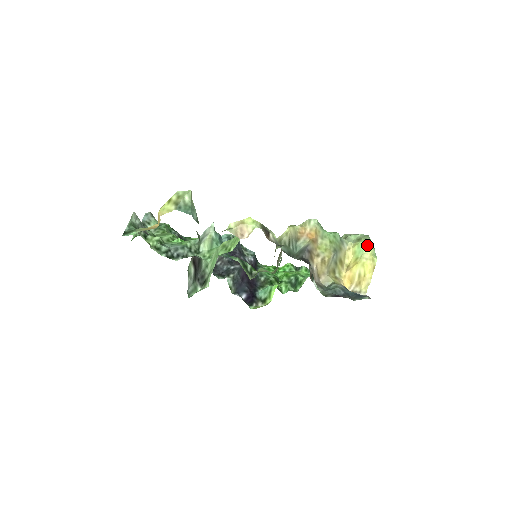
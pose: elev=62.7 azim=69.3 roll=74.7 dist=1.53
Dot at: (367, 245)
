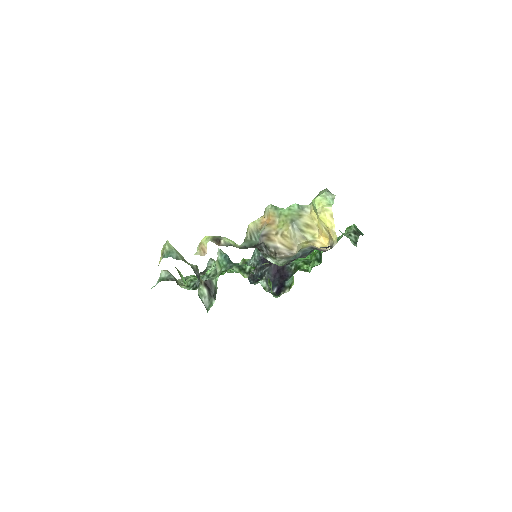
Dot at: (315, 200)
